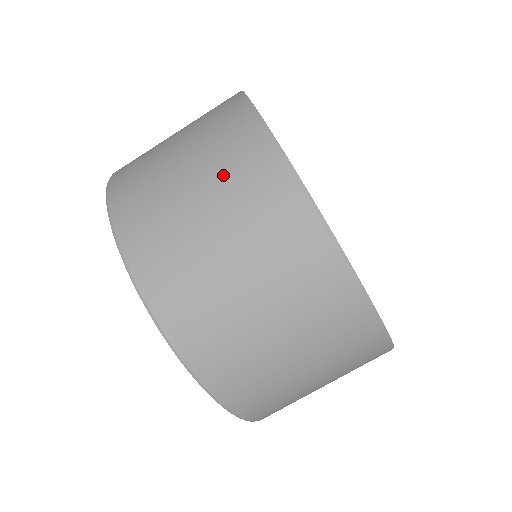
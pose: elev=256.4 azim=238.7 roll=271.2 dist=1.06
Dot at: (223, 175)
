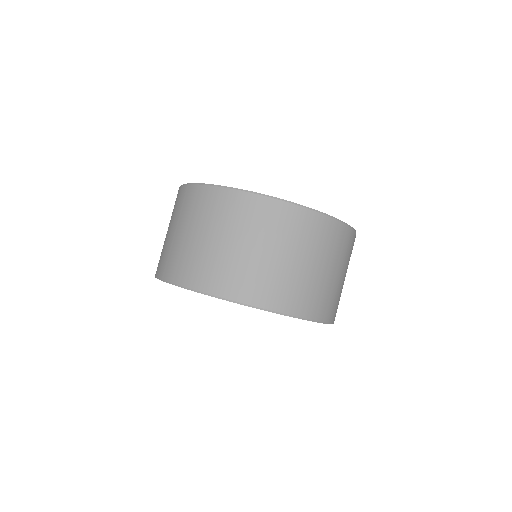
Dot at: occluded
